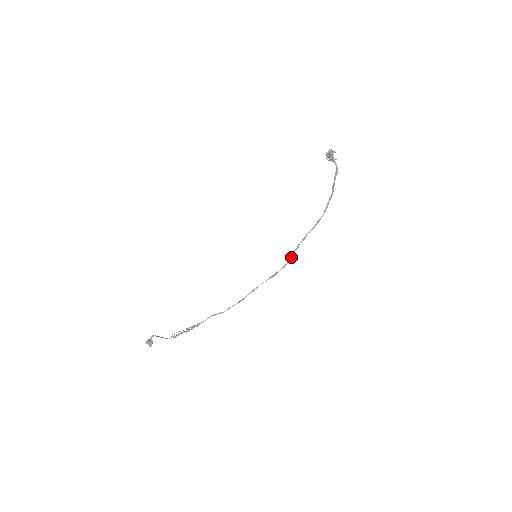
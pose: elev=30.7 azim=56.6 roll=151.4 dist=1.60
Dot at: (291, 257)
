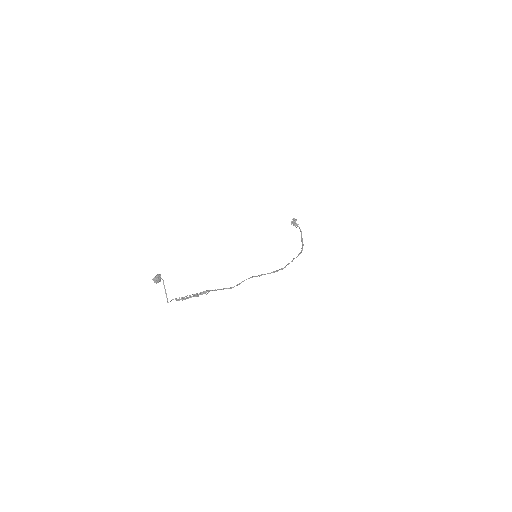
Dot at: occluded
